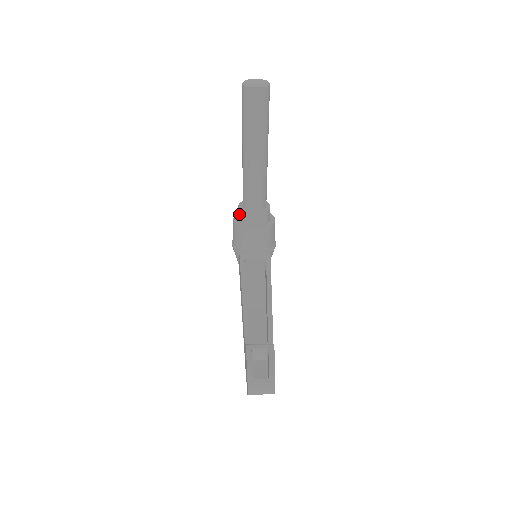
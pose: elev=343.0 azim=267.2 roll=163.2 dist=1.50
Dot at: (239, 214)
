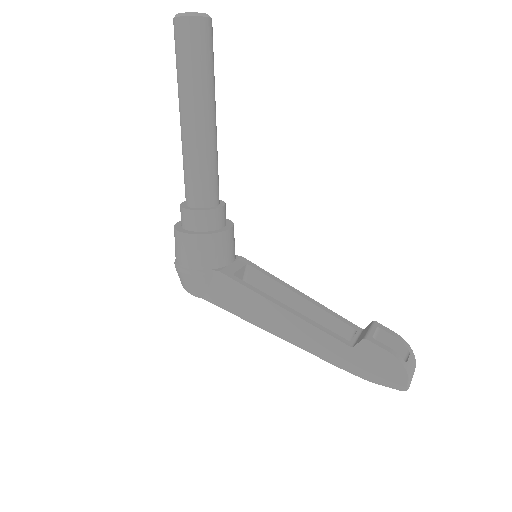
Dot at: (196, 219)
